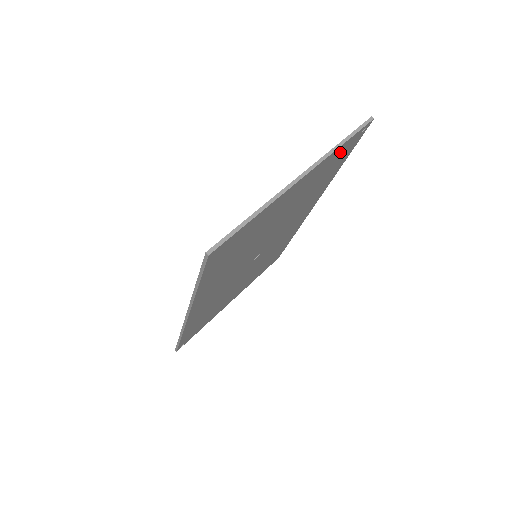
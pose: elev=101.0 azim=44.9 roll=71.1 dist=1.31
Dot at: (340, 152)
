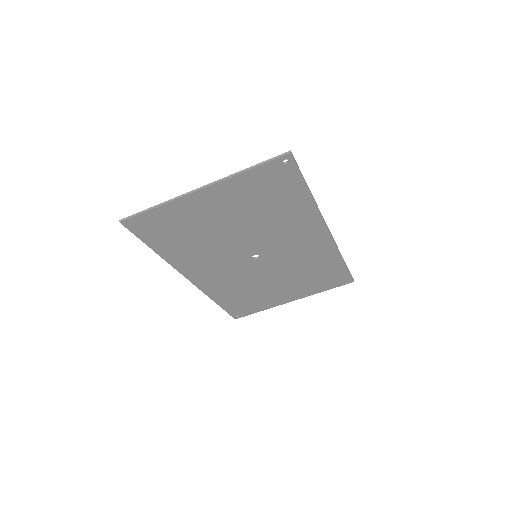
Dot at: (262, 177)
